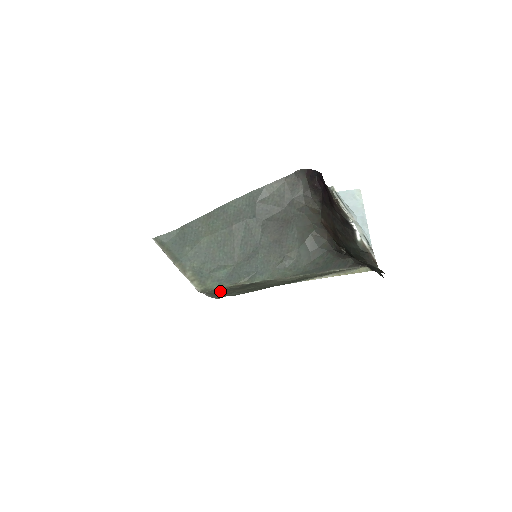
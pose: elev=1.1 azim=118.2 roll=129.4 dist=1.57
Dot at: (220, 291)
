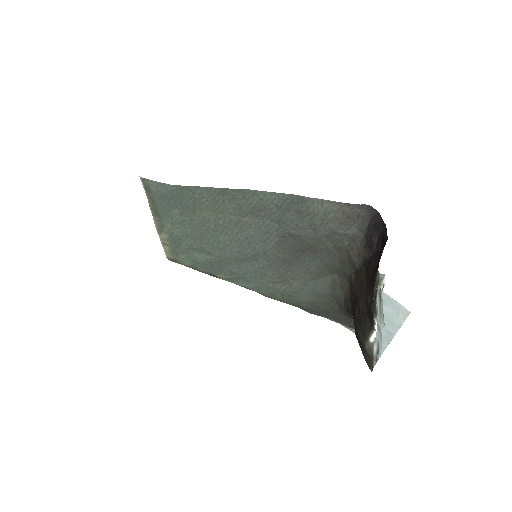
Dot at: occluded
